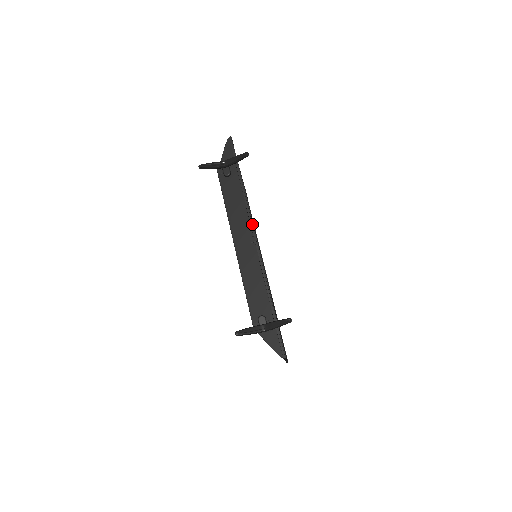
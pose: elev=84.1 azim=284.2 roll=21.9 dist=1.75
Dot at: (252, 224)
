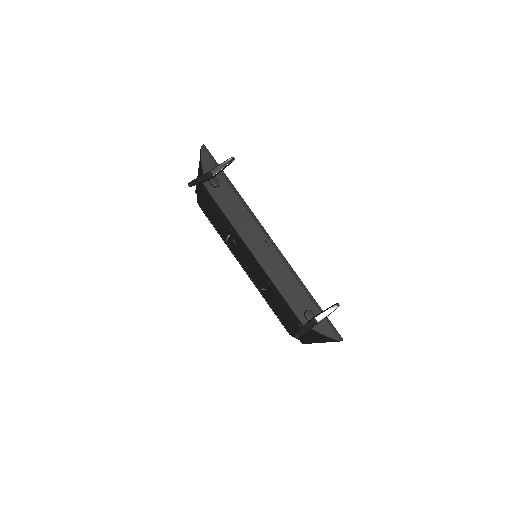
Dot at: (262, 227)
